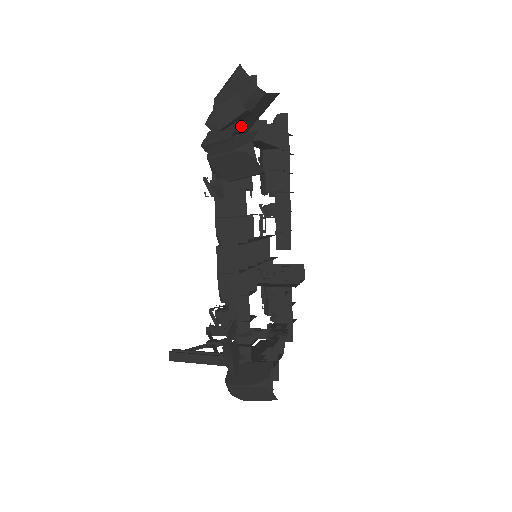
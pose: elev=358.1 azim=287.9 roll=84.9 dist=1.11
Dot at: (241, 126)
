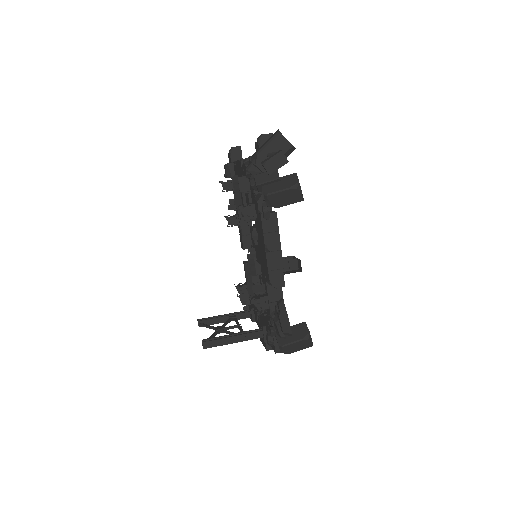
Dot at: occluded
